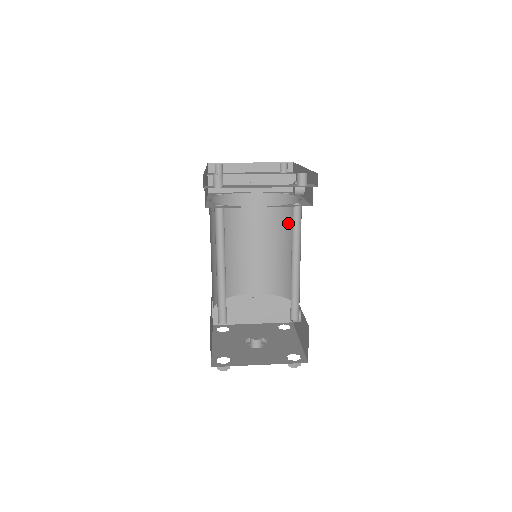
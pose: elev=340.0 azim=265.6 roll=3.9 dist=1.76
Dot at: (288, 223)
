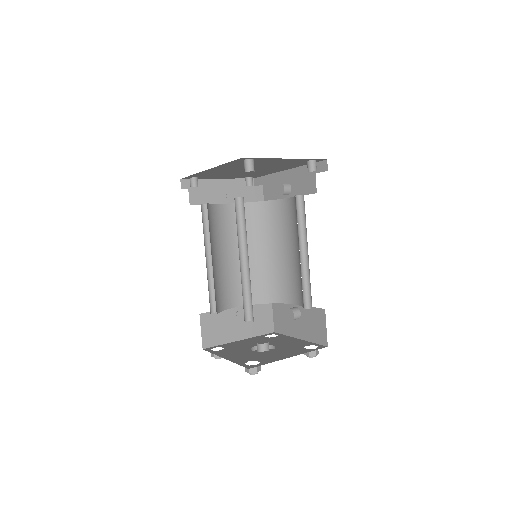
Dot at: (269, 228)
